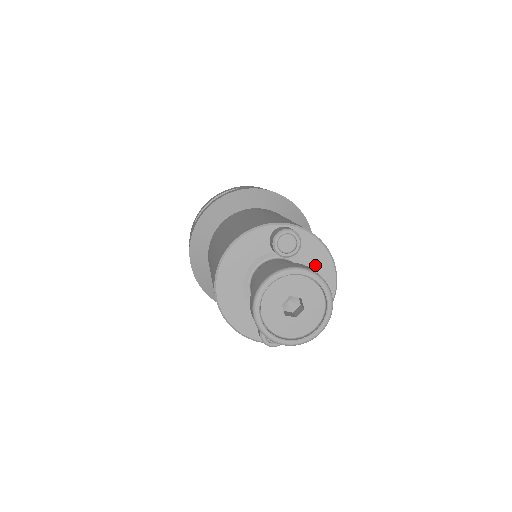
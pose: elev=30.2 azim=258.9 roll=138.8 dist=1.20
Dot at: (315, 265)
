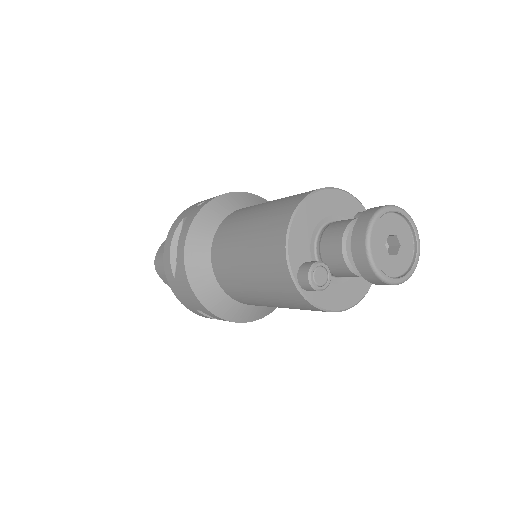
Dot at: occluded
